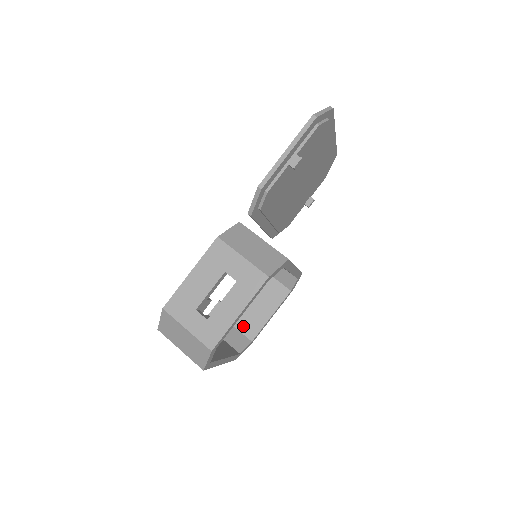
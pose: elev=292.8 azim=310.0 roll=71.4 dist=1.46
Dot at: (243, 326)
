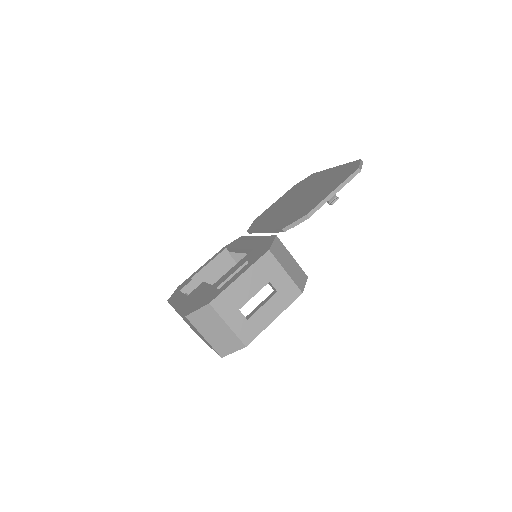
Dot at: occluded
